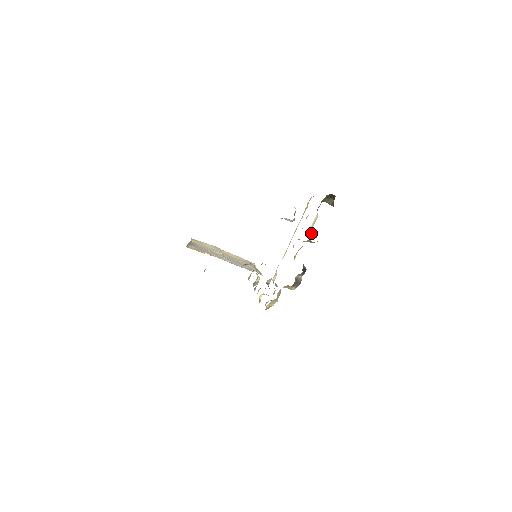
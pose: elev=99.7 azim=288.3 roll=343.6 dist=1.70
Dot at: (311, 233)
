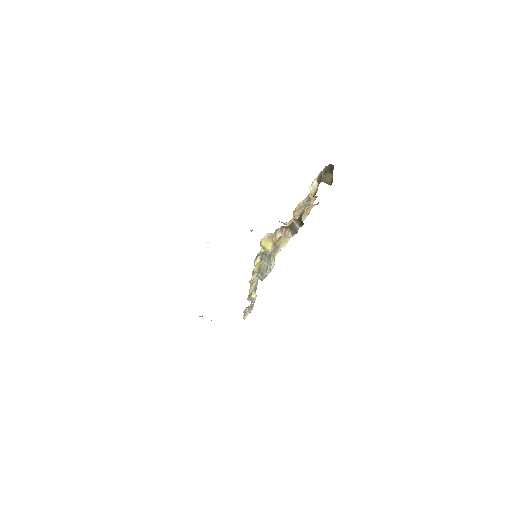
Dot at: occluded
